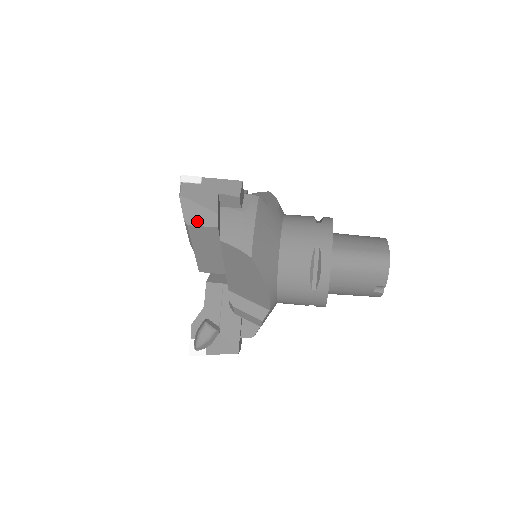
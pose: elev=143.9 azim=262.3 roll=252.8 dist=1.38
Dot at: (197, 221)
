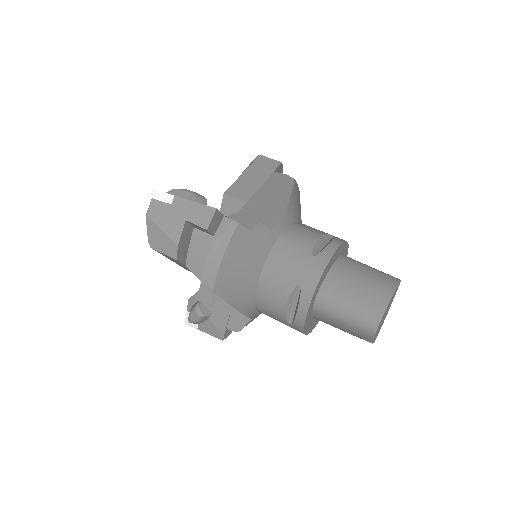
Dot at: (159, 247)
